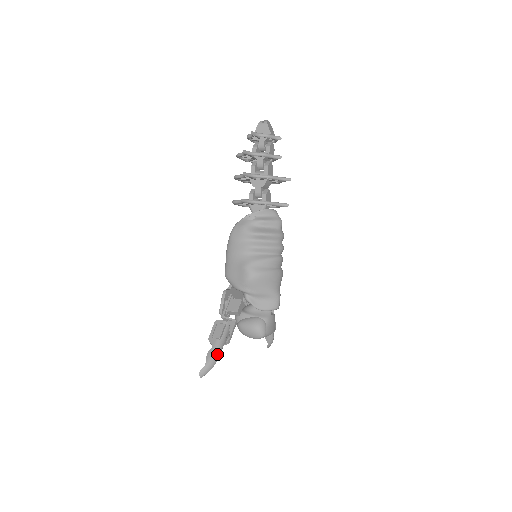
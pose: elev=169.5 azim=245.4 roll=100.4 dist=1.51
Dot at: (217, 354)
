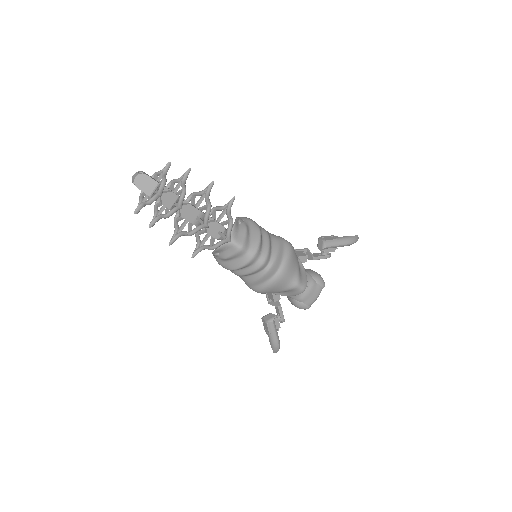
Dot at: (275, 343)
